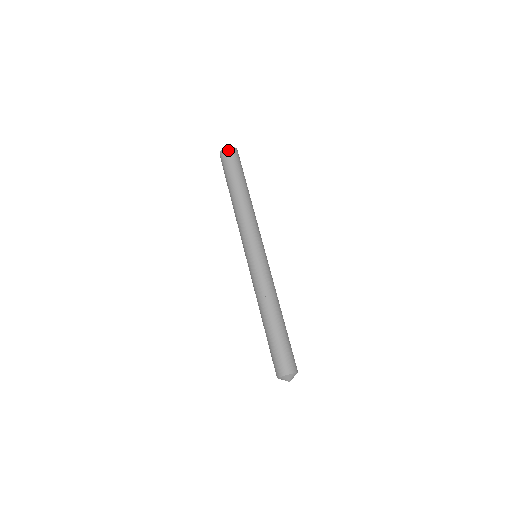
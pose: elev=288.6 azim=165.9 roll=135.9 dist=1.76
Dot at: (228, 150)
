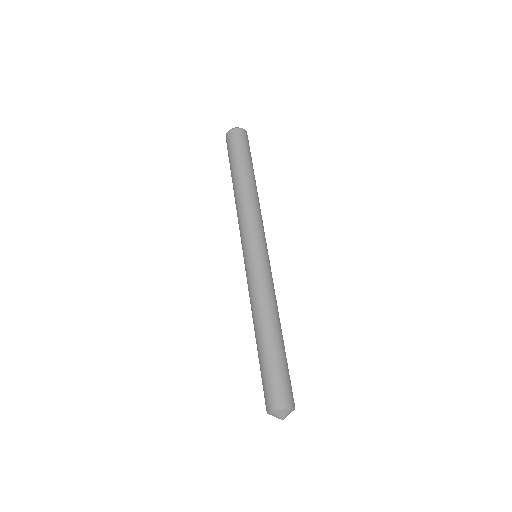
Dot at: (231, 132)
